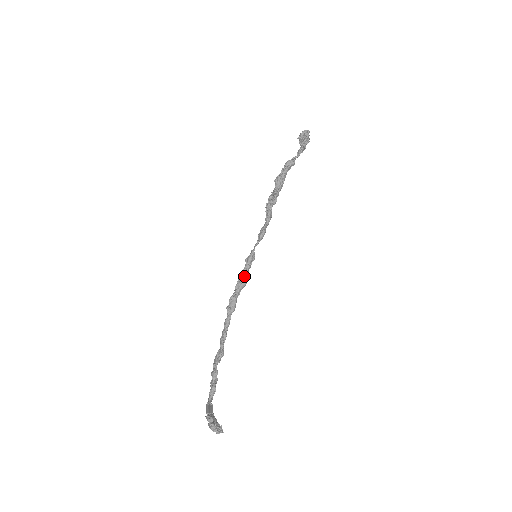
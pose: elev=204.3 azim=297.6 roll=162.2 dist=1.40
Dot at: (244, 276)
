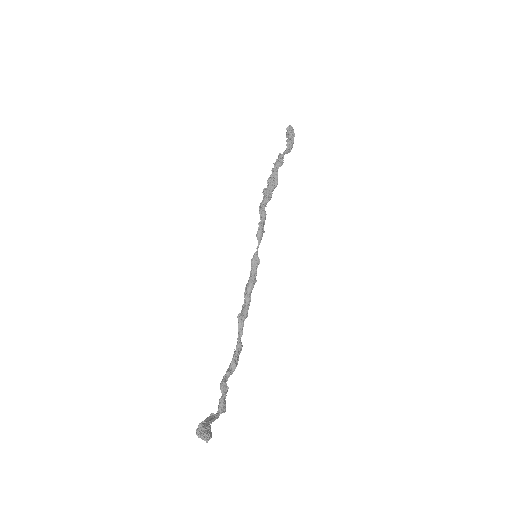
Dot at: (249, 280)
